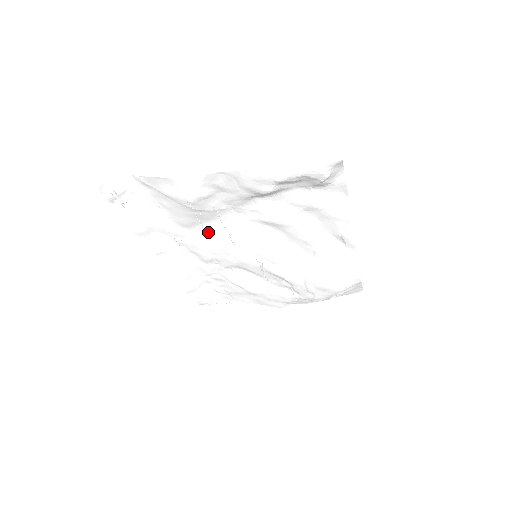
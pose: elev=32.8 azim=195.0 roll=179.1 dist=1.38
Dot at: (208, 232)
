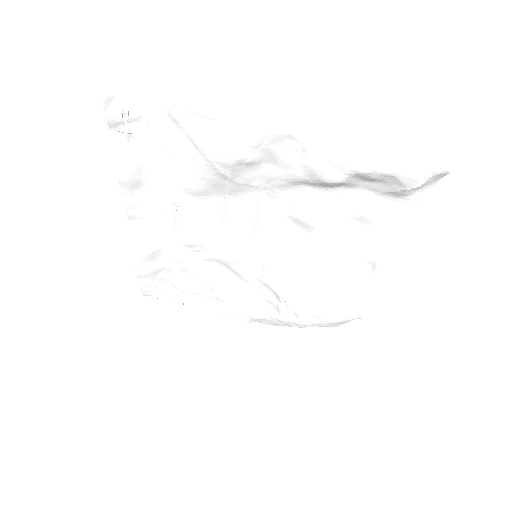
Dot at: (213, 209)
